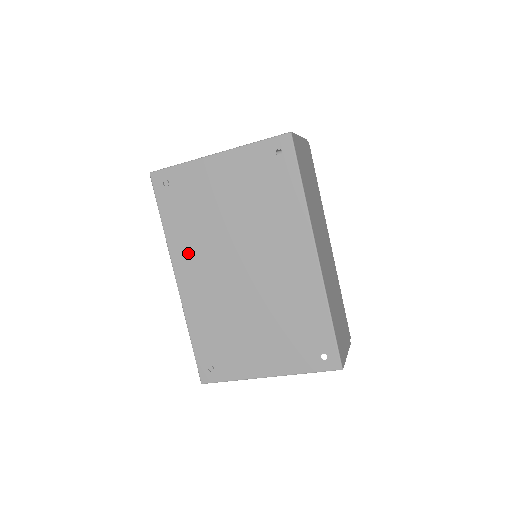
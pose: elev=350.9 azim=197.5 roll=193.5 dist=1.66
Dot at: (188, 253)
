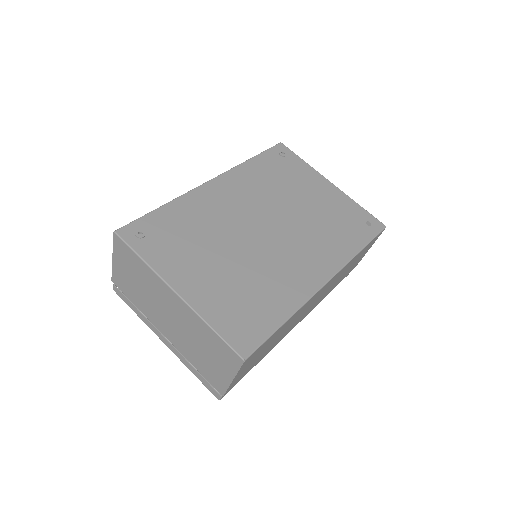
Dot at: (243, 183)
